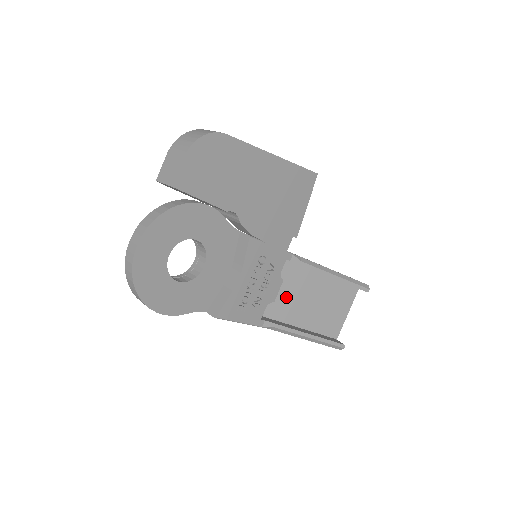
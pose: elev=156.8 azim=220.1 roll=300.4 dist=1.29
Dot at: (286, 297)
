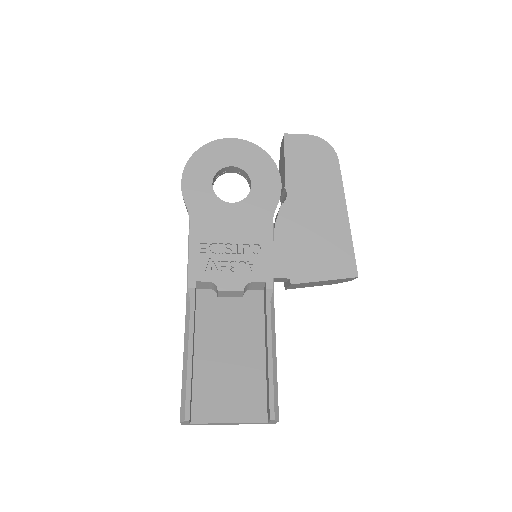
Dot at: (225, 320)
